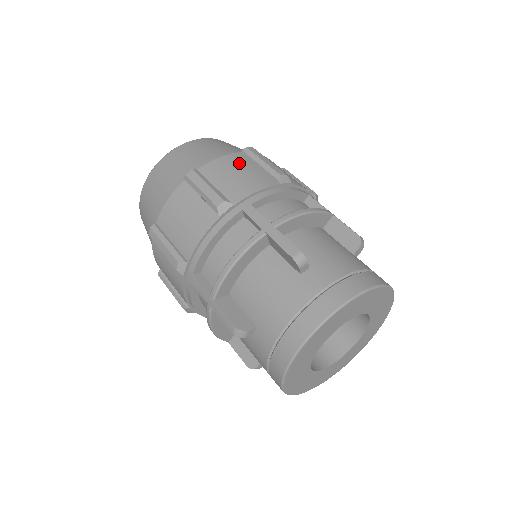
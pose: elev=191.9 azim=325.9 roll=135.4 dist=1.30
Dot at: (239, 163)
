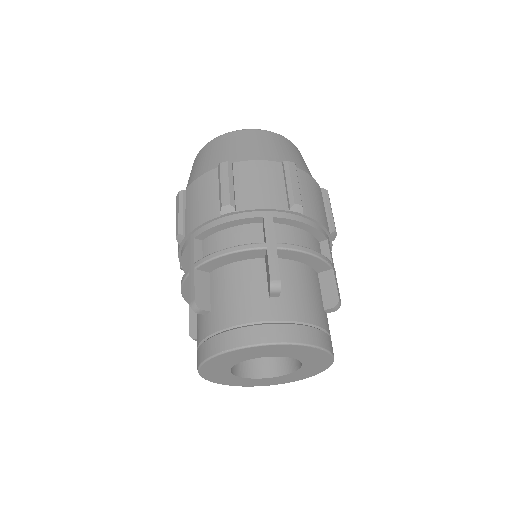
Dot at: (207, 185)
